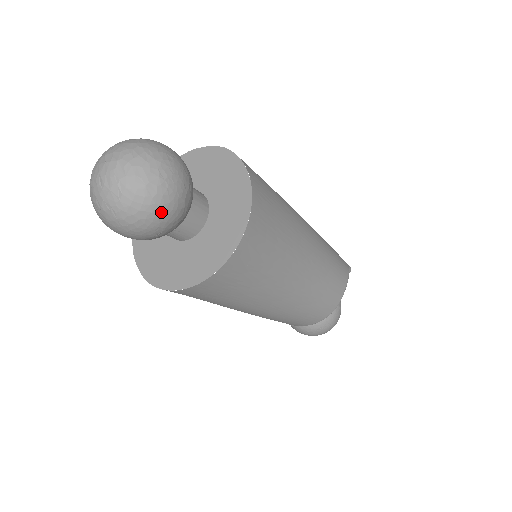
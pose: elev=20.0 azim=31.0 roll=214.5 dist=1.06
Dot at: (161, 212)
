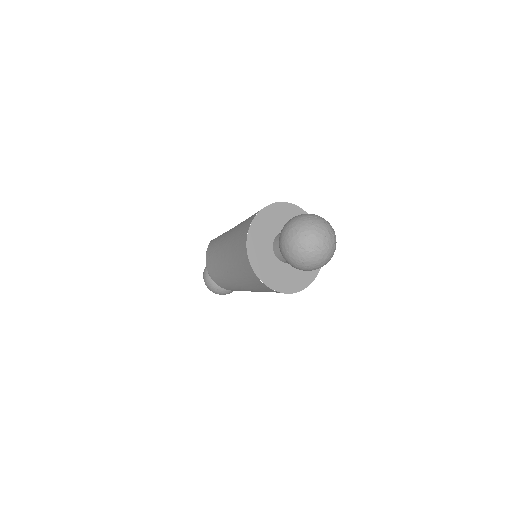
Dot at: occluded
